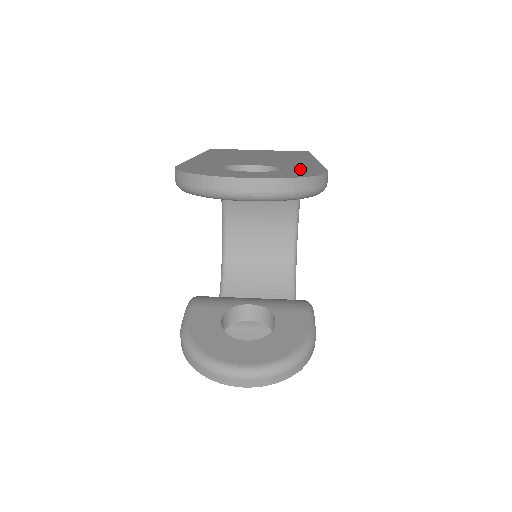
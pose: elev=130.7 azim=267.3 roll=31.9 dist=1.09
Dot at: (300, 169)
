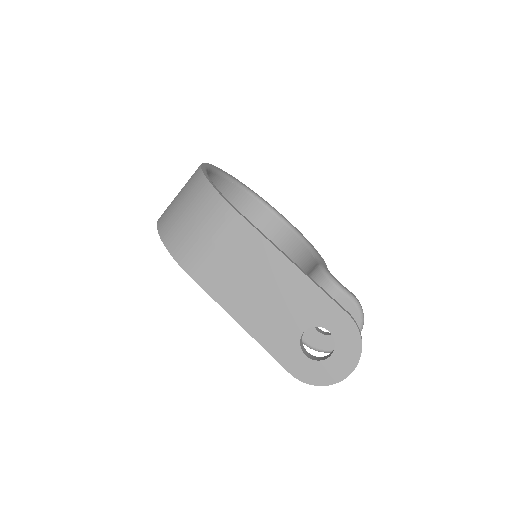
Dot at: (336, 324)
